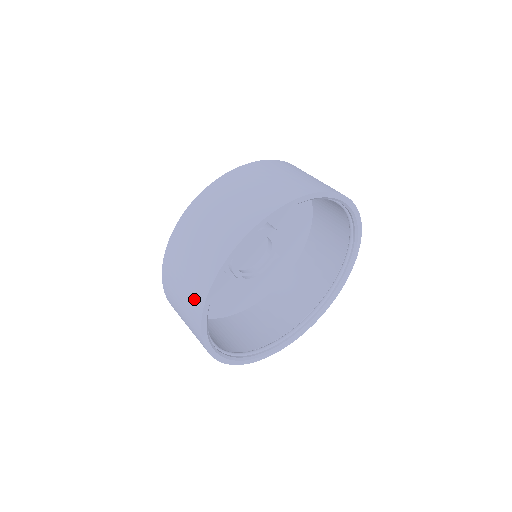
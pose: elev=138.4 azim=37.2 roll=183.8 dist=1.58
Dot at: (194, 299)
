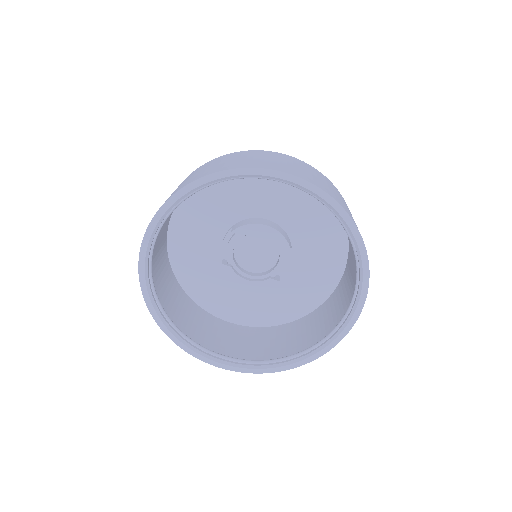
Dot at: occluded
